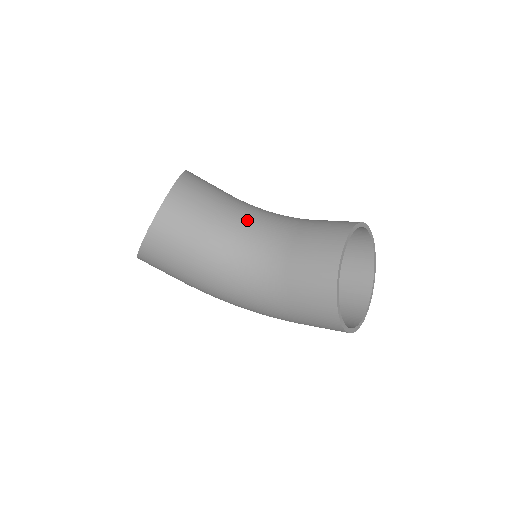
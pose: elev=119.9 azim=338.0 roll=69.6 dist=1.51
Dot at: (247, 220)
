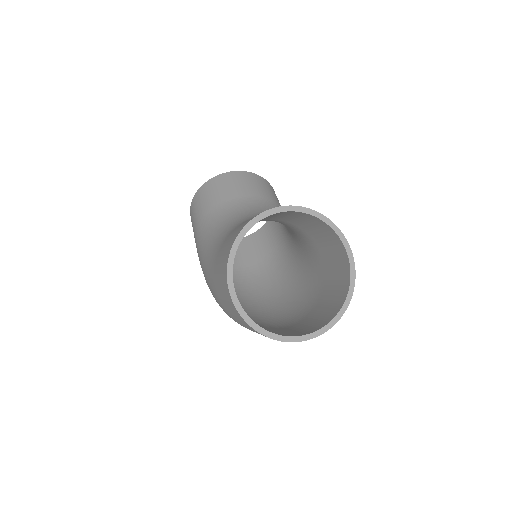
Dot at: (266, 209)
